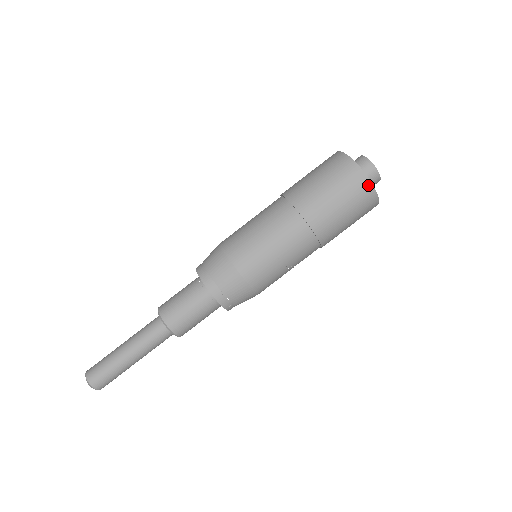
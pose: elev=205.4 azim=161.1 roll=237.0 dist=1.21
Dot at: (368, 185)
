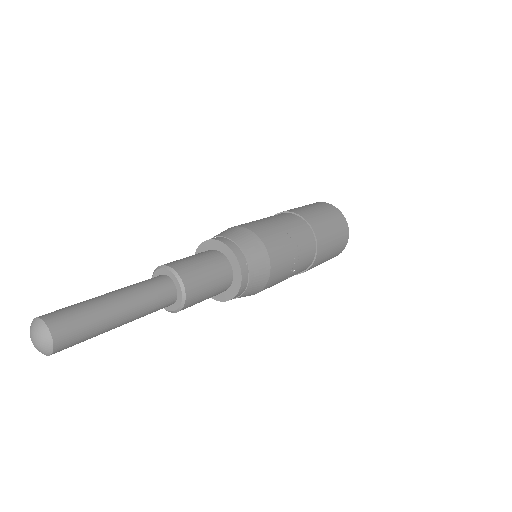
Dot at: (347, 227)
